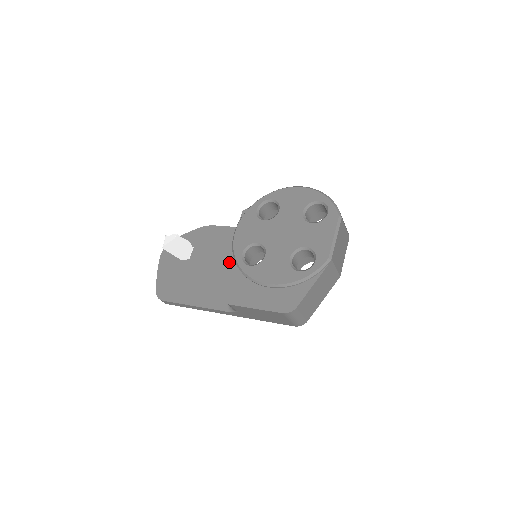
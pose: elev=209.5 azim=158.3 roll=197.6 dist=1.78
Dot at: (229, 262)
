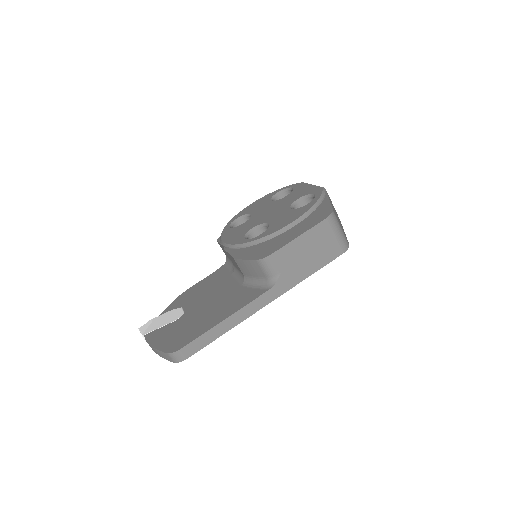
Dot at: (237, 252)
